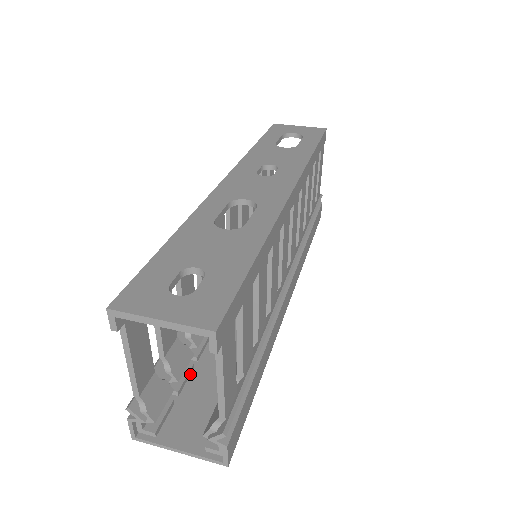
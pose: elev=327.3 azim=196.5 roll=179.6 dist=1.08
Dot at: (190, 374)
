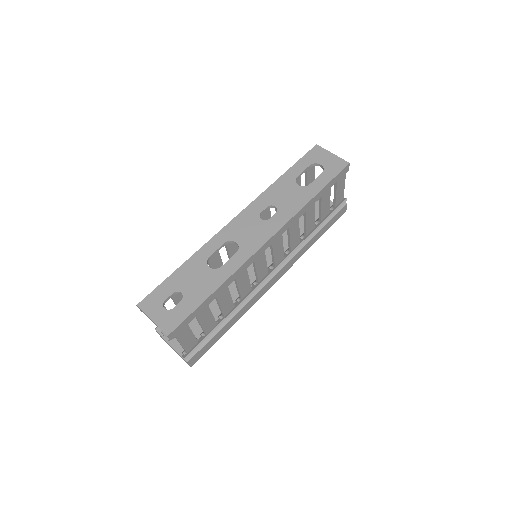
Dot at: occluded
